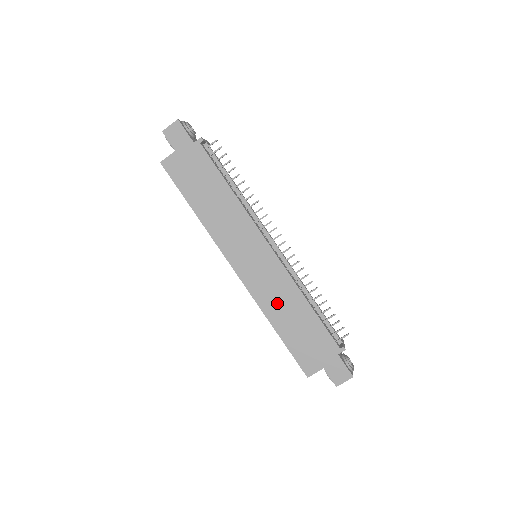
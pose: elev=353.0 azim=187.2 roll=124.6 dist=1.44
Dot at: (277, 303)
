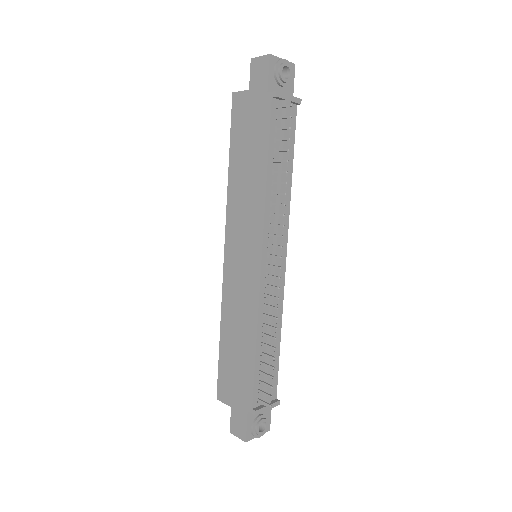
Dot at: (235, 315)
